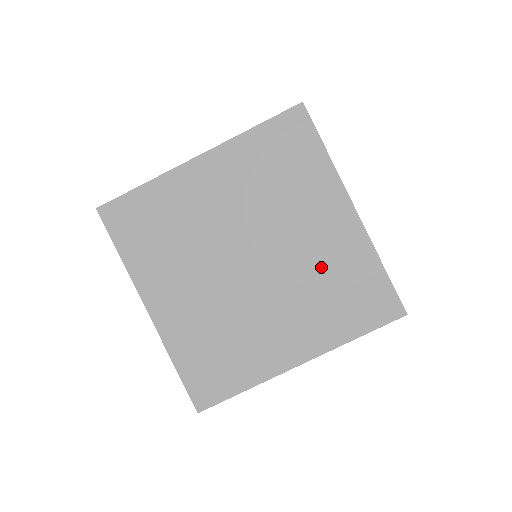
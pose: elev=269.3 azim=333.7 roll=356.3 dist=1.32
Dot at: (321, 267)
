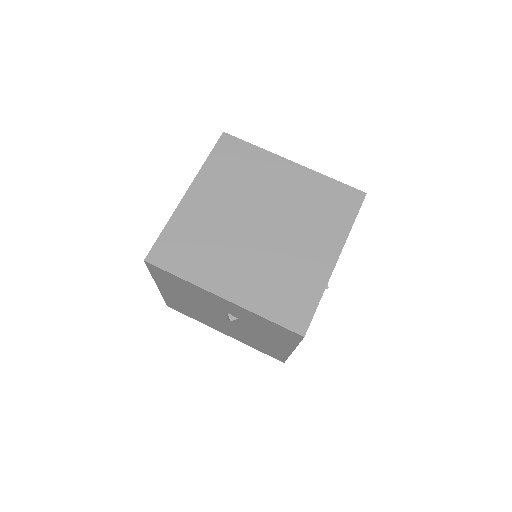
Dot at: (302, 201)
